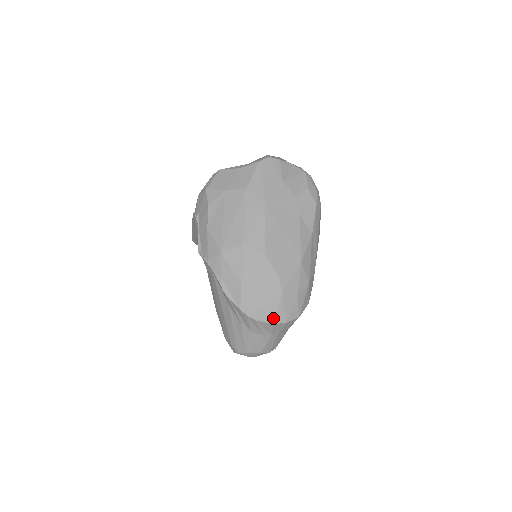
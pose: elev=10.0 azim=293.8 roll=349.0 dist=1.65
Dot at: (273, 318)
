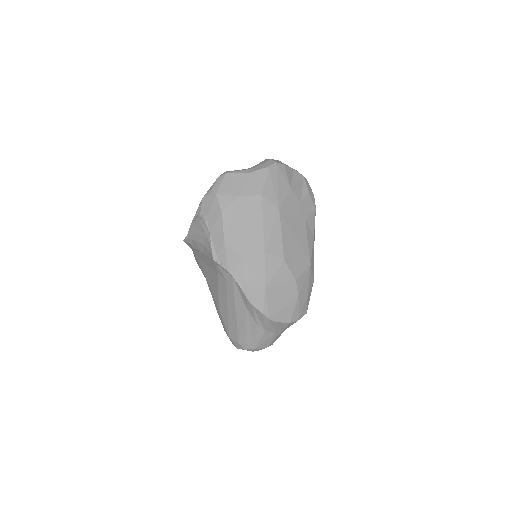
Dot at: (290, 318)
